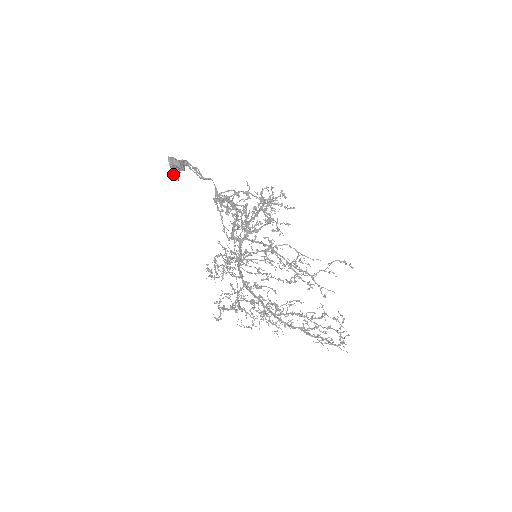
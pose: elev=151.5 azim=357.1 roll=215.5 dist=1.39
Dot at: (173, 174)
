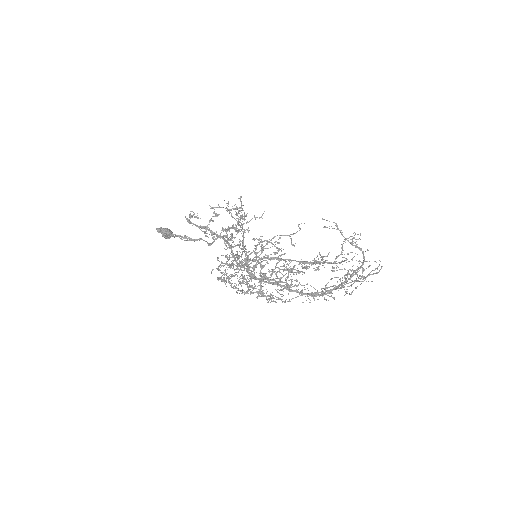
Dot at: (162, 234)
